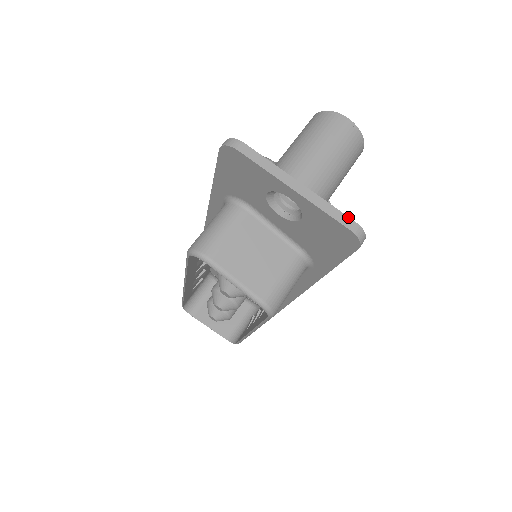
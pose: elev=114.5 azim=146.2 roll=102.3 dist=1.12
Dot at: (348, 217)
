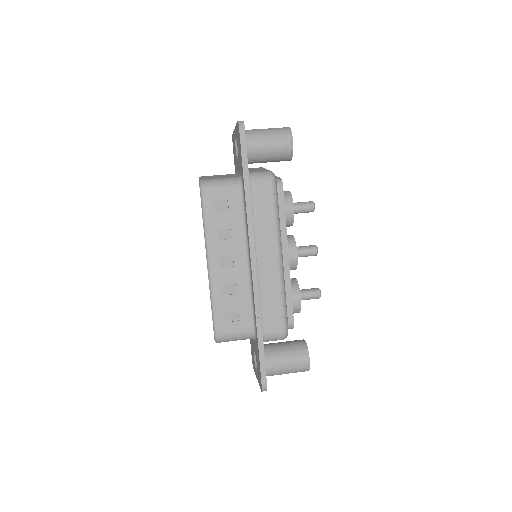
Dot at: occluded
